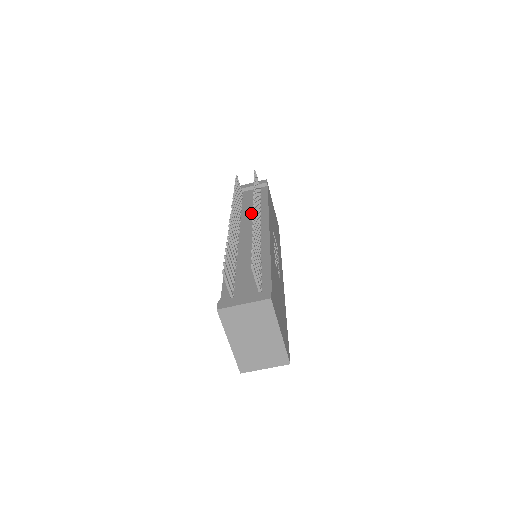
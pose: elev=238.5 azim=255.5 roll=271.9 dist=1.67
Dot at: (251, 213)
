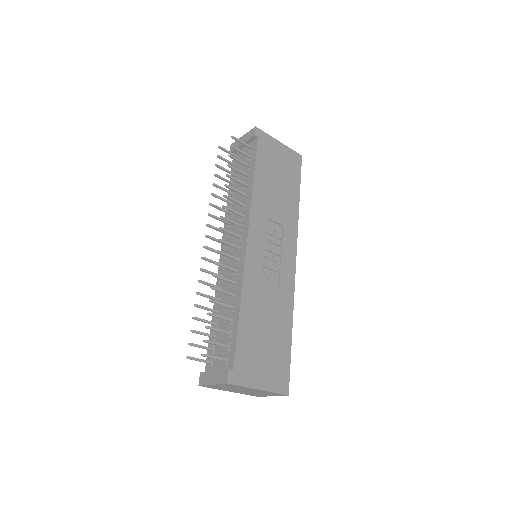
Dot at: occluded
